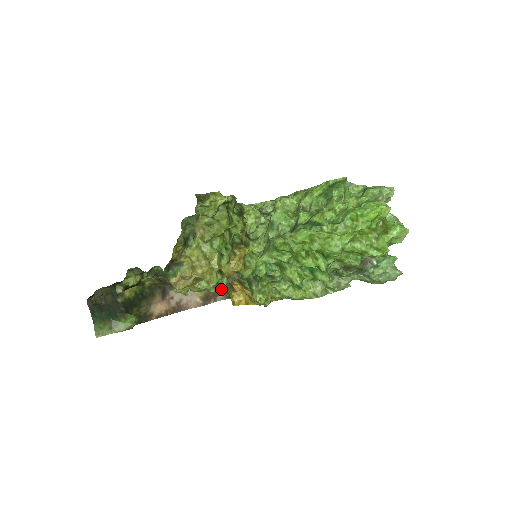
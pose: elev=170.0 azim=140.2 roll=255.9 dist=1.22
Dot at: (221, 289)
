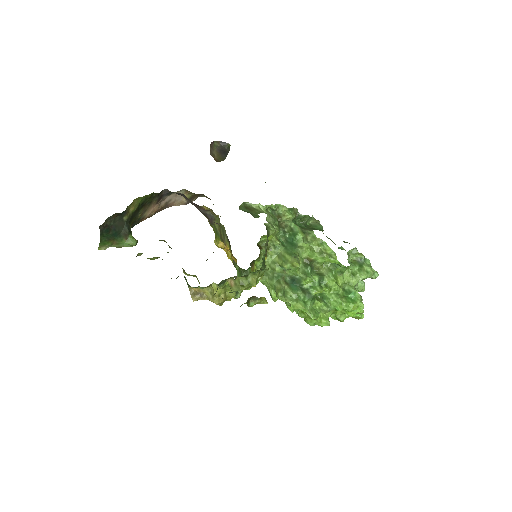
Dot at: occluded
